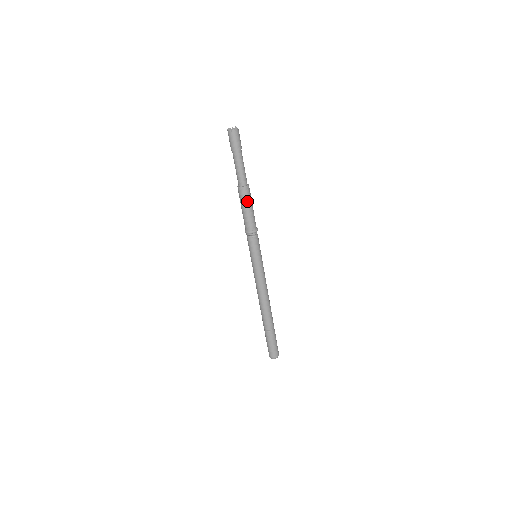
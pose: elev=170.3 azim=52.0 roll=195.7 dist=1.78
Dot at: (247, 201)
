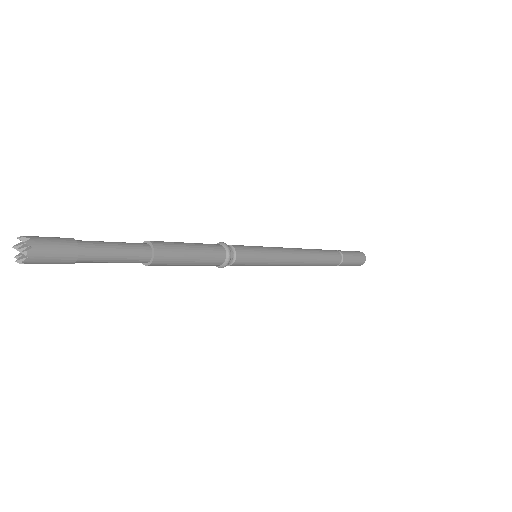
Dot at: (177, 263)
